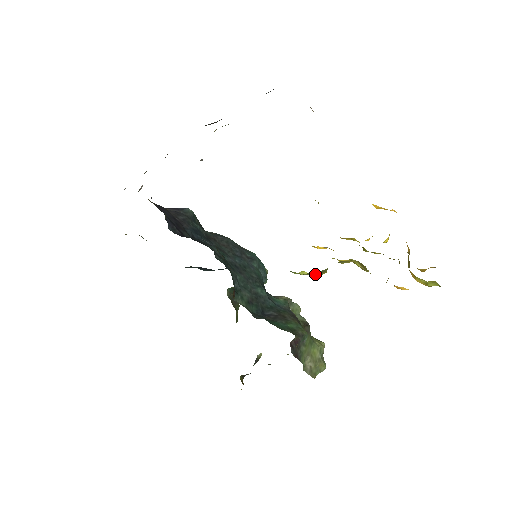
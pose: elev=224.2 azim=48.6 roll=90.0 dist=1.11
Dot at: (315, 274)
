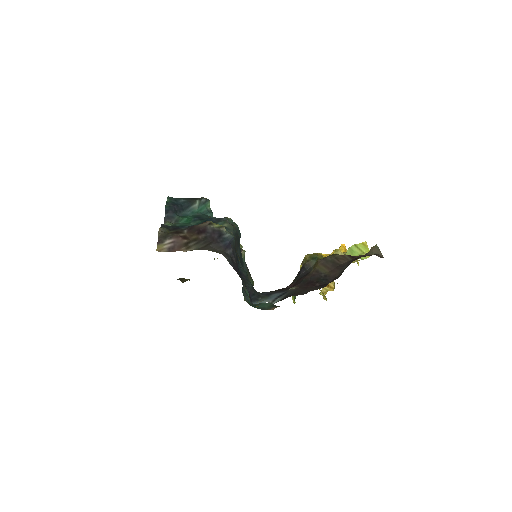
Dot at: occluded
